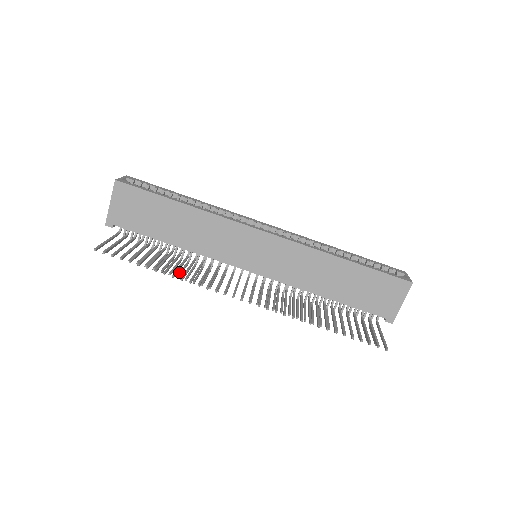
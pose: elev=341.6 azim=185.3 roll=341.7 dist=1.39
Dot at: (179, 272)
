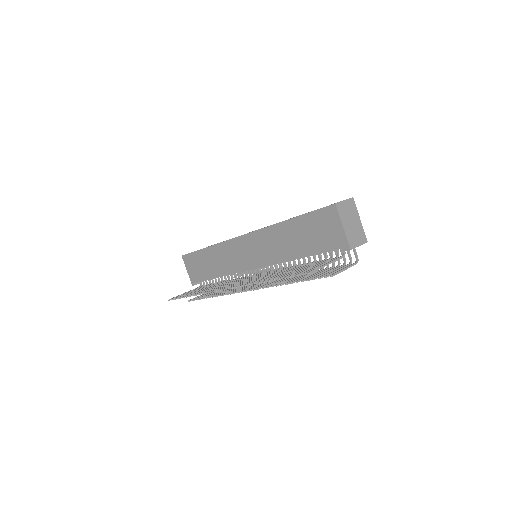
Dot at: (221, 293)
